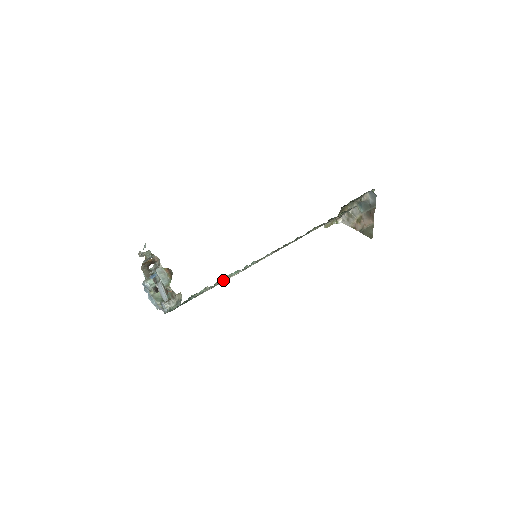
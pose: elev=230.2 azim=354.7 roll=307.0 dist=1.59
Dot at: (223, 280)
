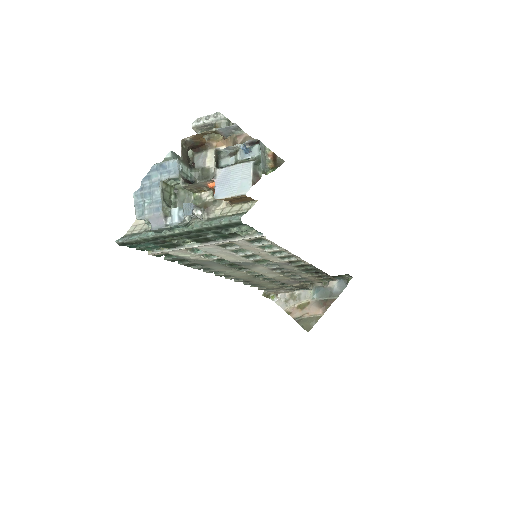
Dot at: (260, 241)
